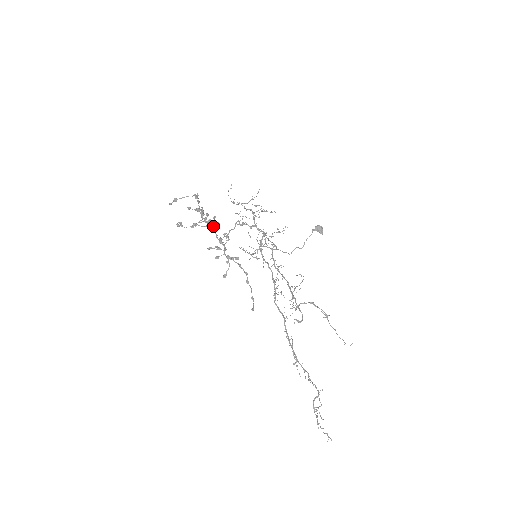
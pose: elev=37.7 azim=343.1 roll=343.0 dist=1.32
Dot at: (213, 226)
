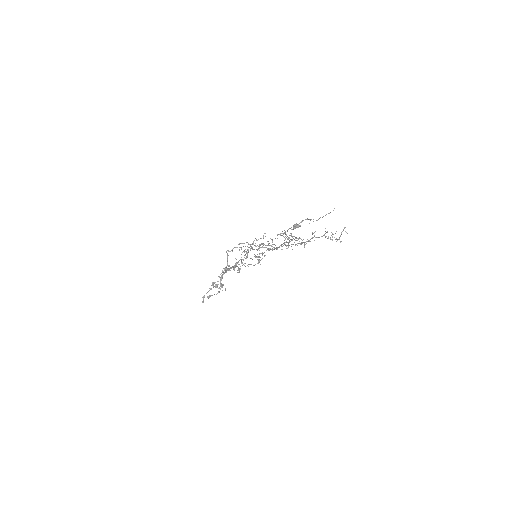
Dot at: (223, 274)
